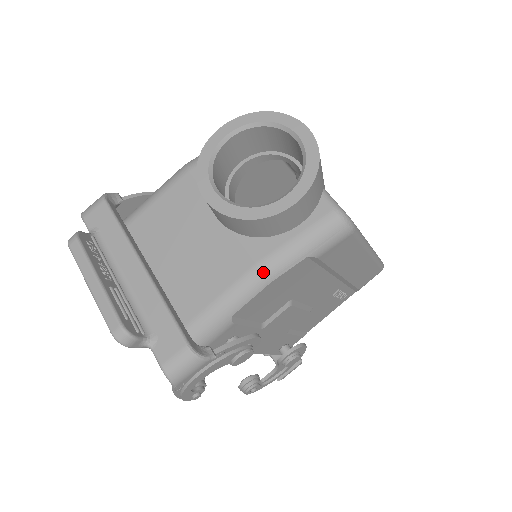
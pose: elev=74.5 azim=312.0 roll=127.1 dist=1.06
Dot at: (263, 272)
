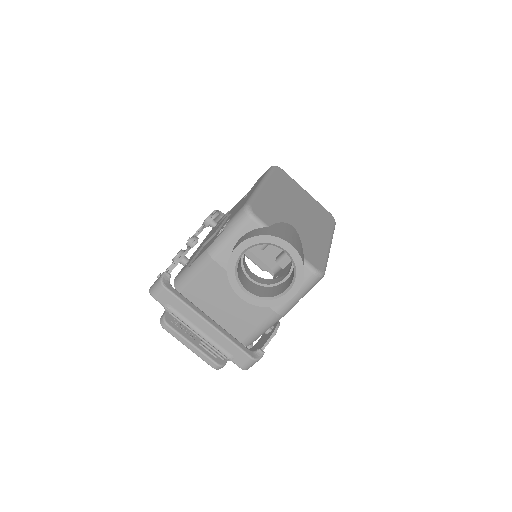
Dot at: (280, 314)
